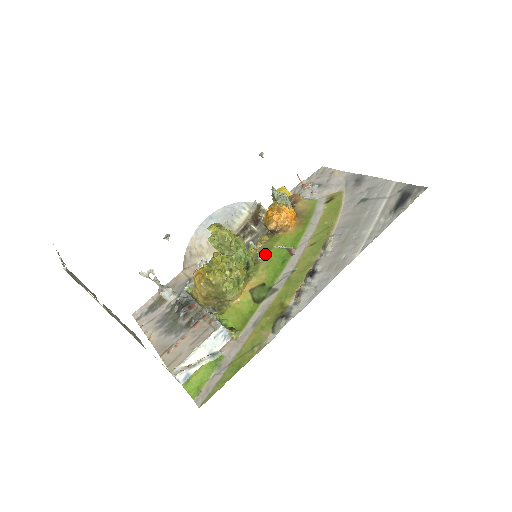
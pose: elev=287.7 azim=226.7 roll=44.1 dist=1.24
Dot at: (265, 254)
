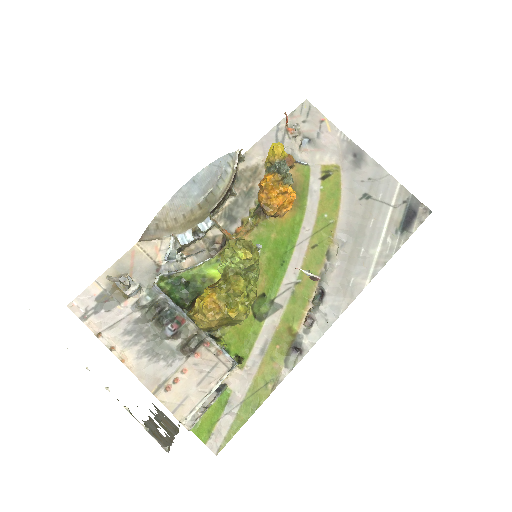
Dot at: (262, 250)
